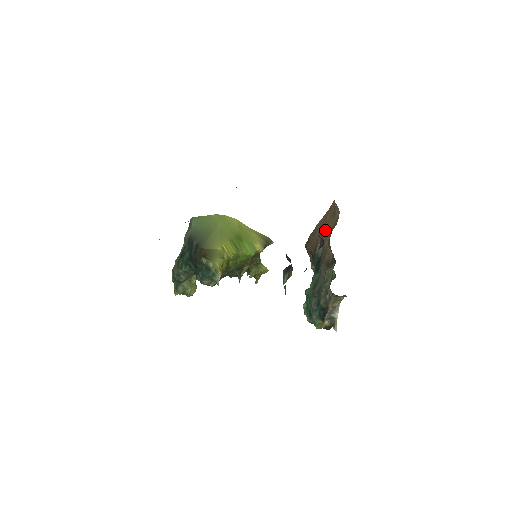
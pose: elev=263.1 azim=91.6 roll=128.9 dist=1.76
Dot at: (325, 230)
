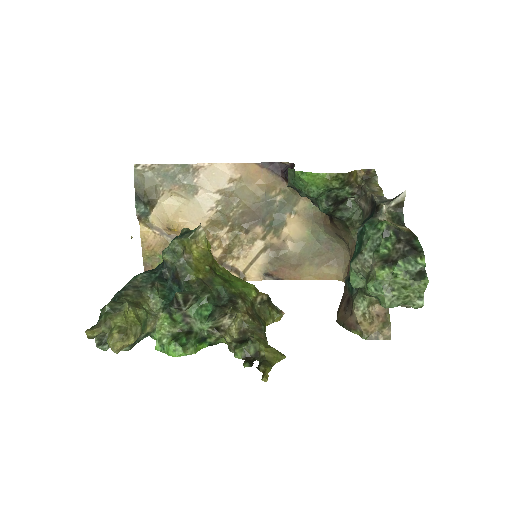
Dot at: occluded
